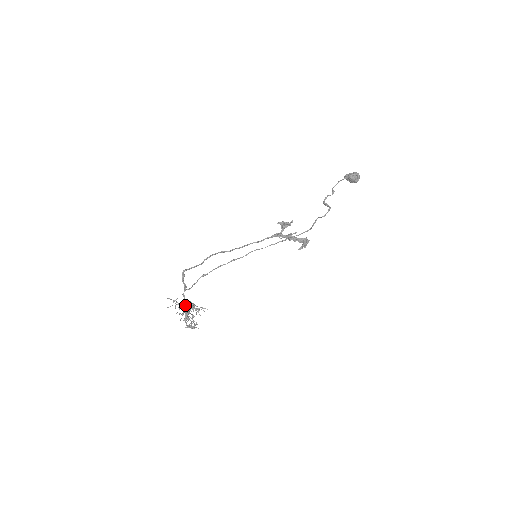
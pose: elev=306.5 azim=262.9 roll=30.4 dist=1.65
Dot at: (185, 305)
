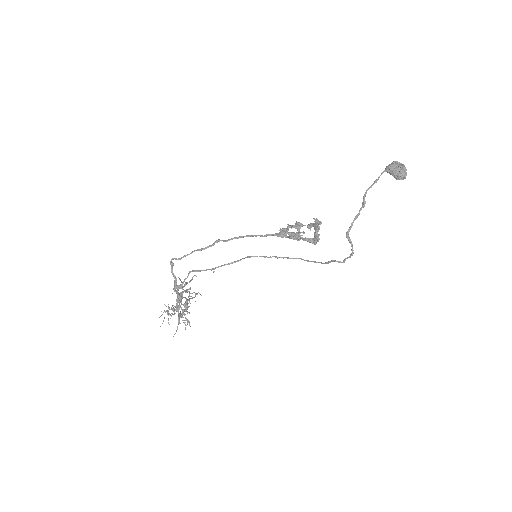
Dot at: (178, 312)
